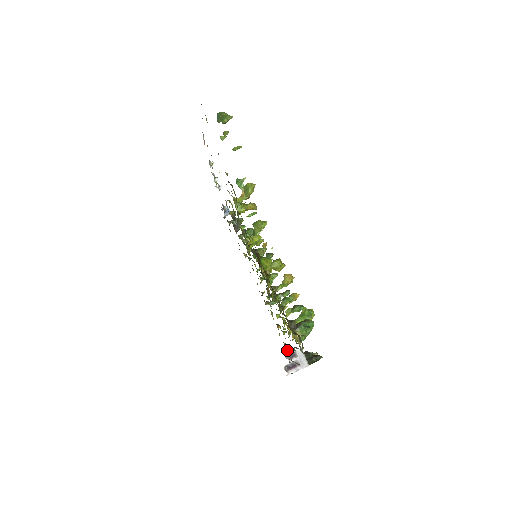
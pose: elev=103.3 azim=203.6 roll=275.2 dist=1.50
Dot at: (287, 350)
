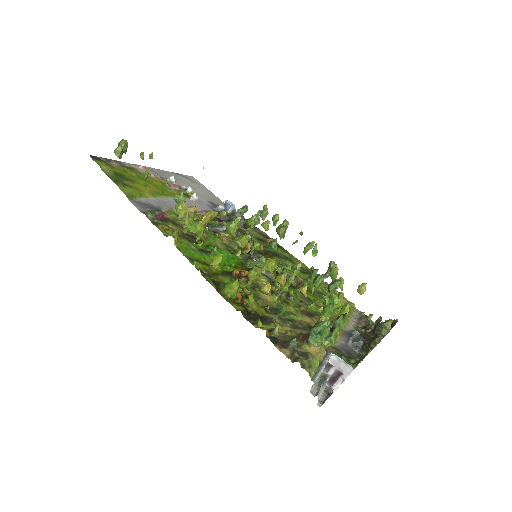
Dot at: (370, 319)
